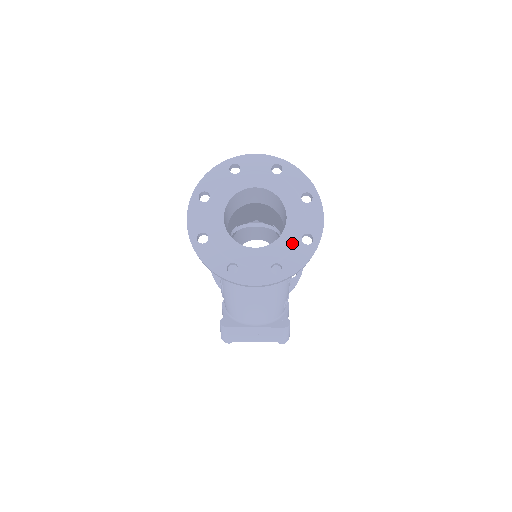
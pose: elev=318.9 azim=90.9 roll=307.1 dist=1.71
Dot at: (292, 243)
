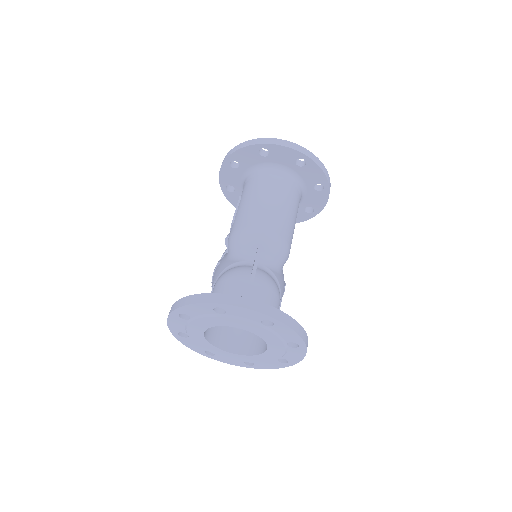
Dot at: (267, 361)
